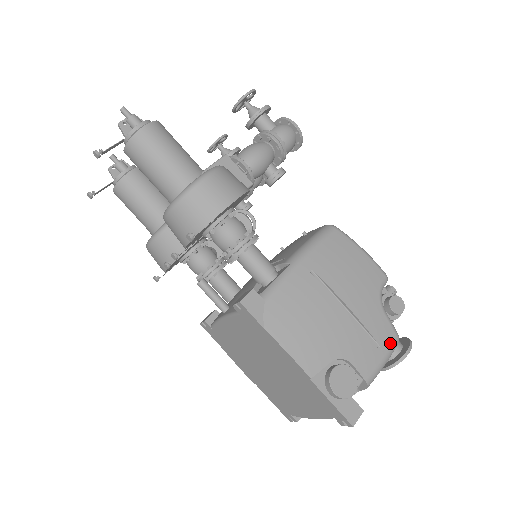
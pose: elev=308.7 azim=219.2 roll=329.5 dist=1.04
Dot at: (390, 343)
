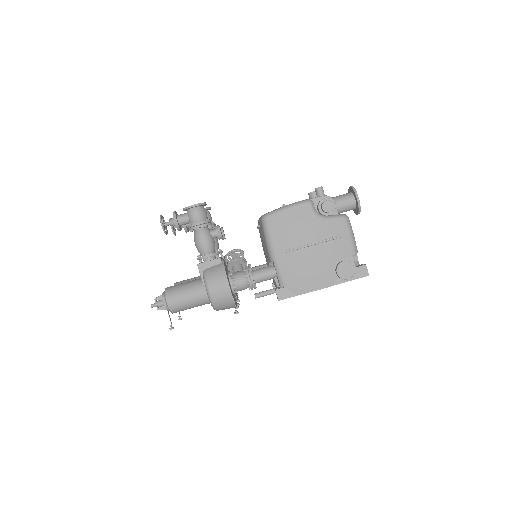
Dot at: (345, 226)
